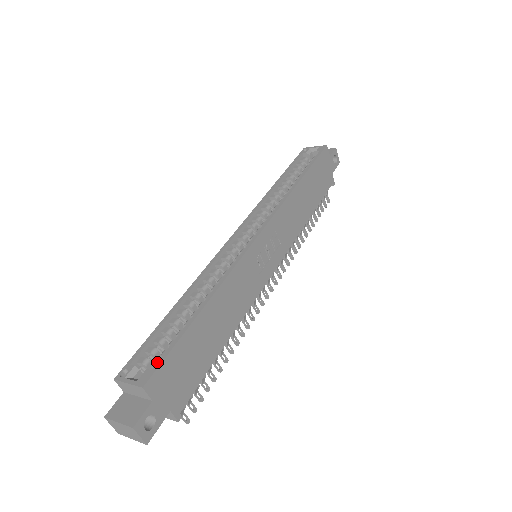
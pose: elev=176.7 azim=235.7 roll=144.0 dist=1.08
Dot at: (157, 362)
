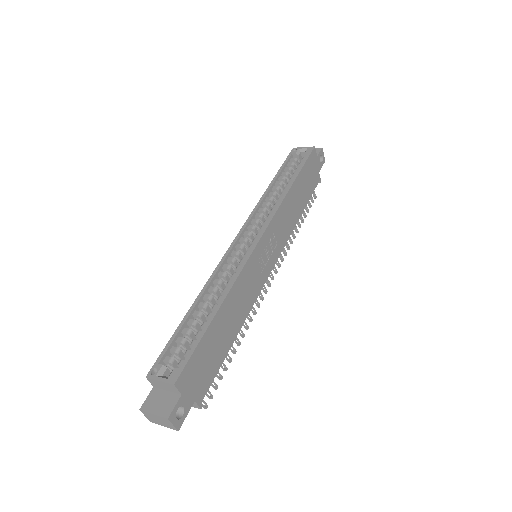
Dot at: (183, 361)
